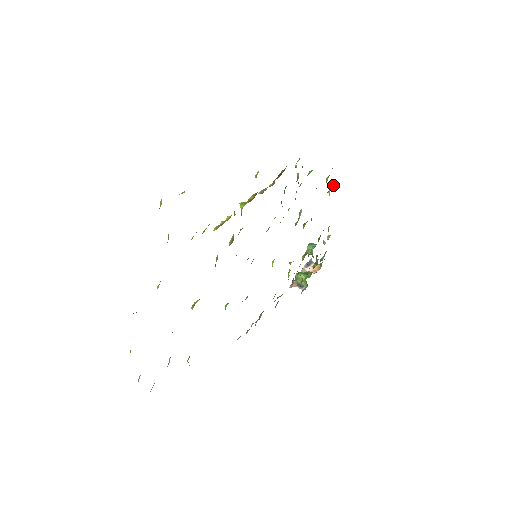
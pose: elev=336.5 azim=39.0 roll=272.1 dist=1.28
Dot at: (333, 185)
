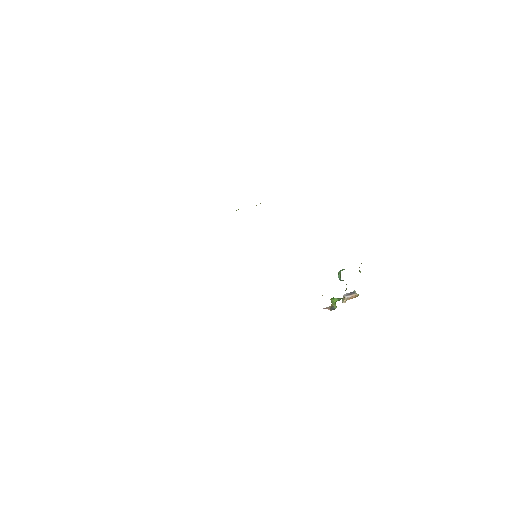
Dot at: occluded
